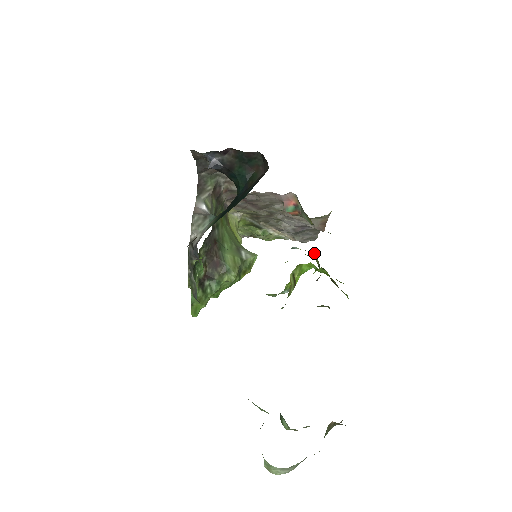
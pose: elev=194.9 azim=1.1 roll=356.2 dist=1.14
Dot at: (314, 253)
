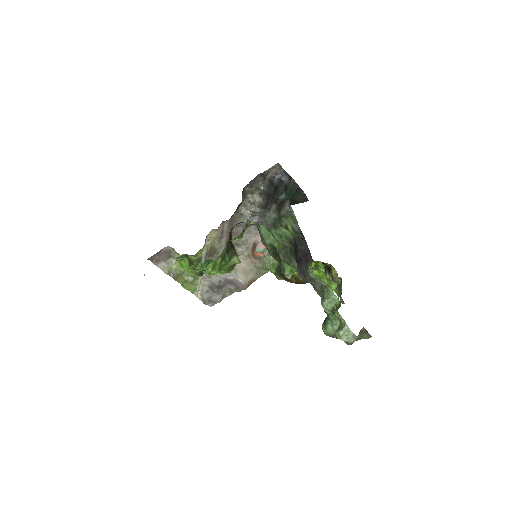
Dot at: occluded
